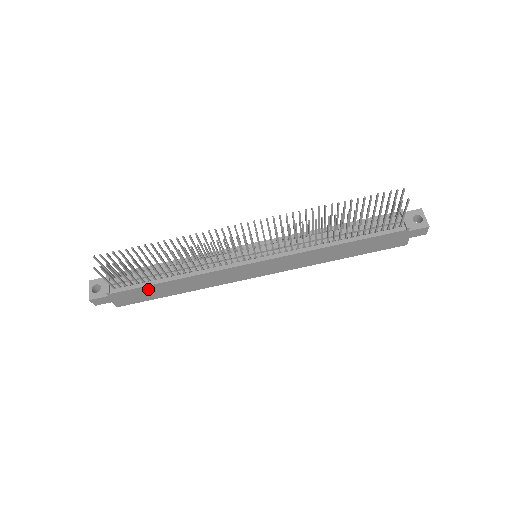
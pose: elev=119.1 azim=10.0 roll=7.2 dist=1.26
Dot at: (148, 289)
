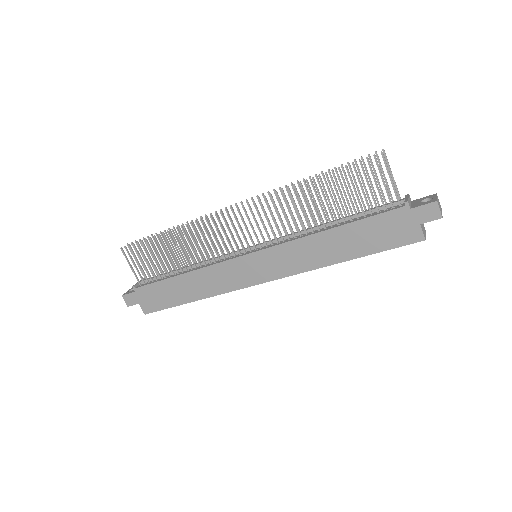
Dot at: (163, 287)
